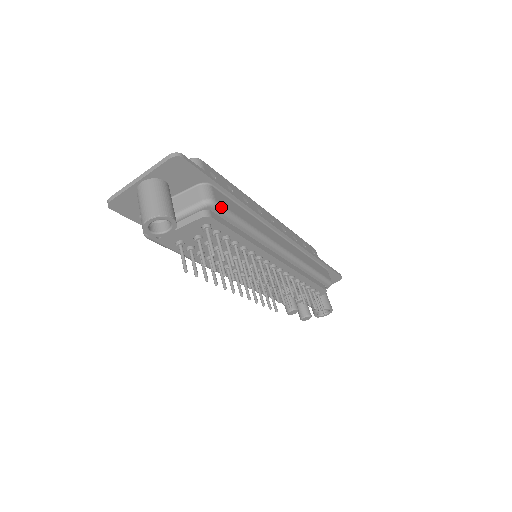
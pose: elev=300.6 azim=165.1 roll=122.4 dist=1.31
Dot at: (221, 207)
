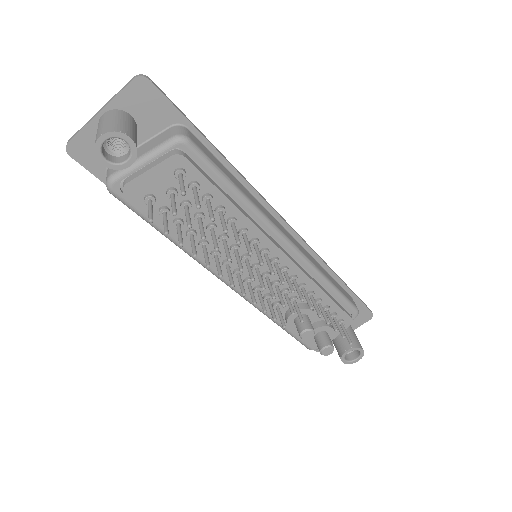
Dot at: (198, 149)
